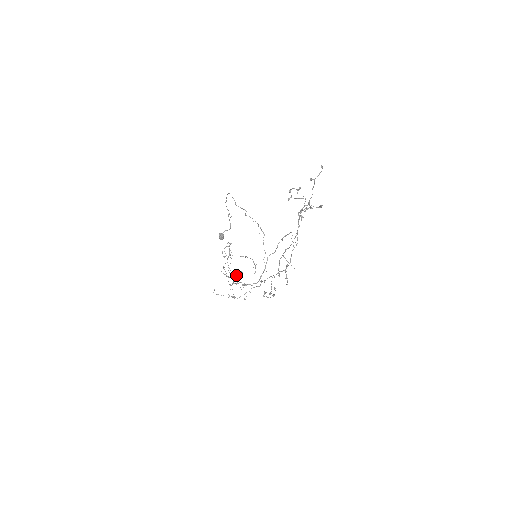
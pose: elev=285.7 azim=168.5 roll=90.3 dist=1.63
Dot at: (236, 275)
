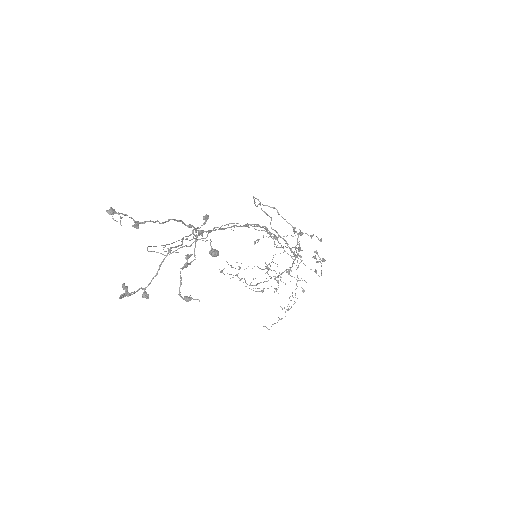
Dot at: occluded
